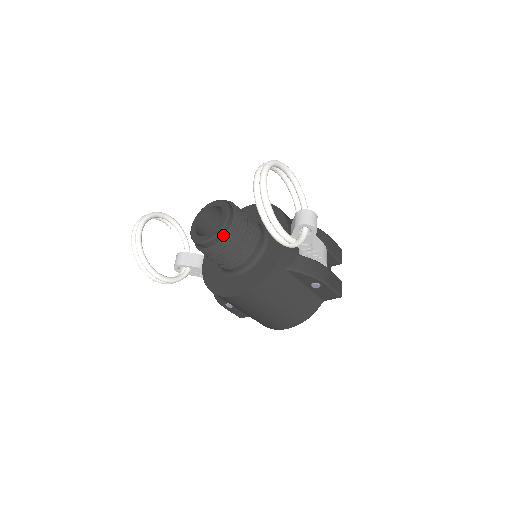
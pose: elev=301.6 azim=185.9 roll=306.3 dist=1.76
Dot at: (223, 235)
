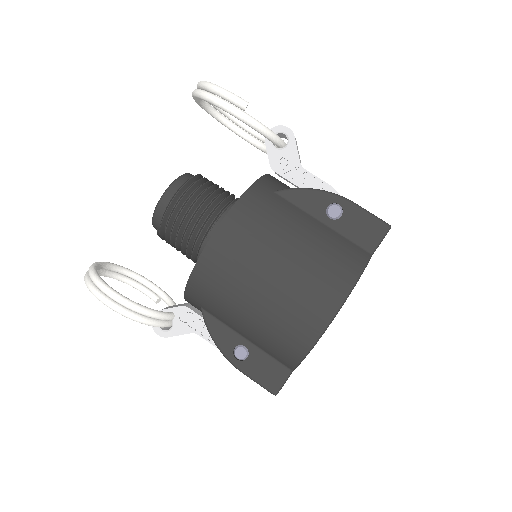
Dot at: (181, 183)
